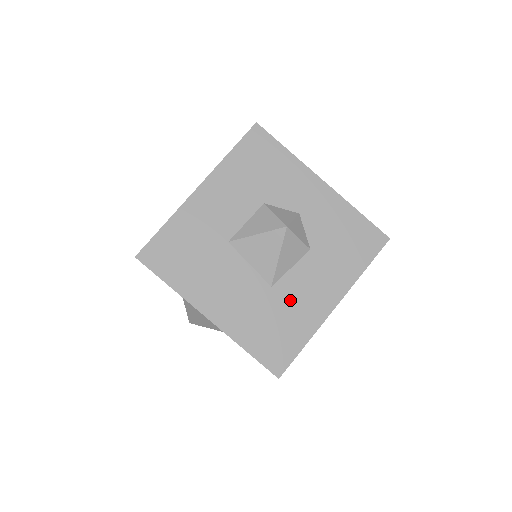
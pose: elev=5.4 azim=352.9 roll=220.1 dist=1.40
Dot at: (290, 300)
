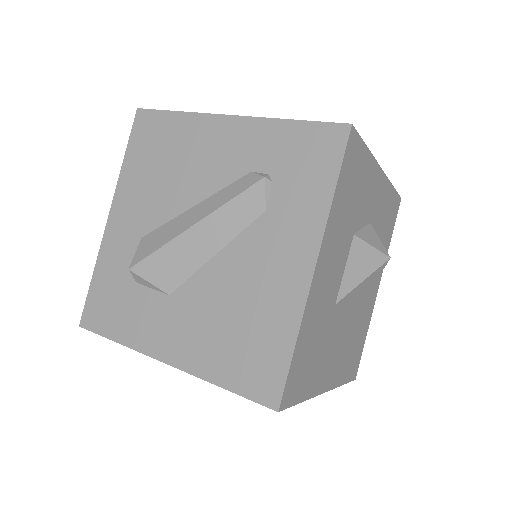
Dot at: (362, 313)
